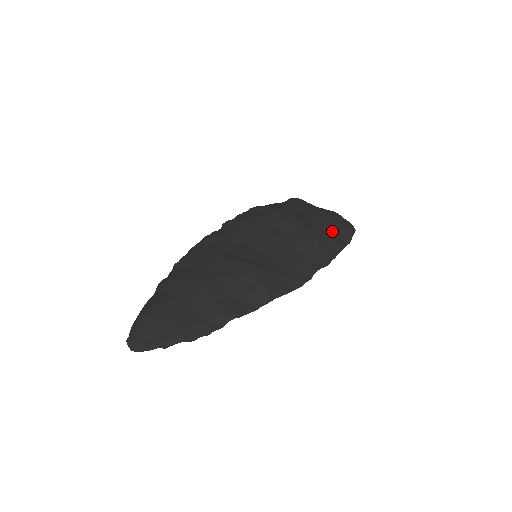
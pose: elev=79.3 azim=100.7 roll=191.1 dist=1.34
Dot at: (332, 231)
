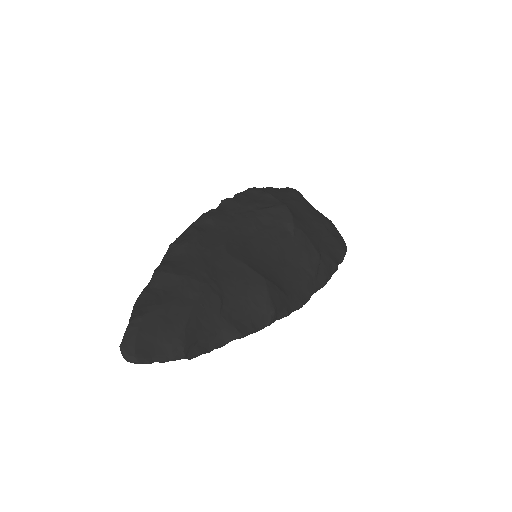
Dot at: (330, 246)
